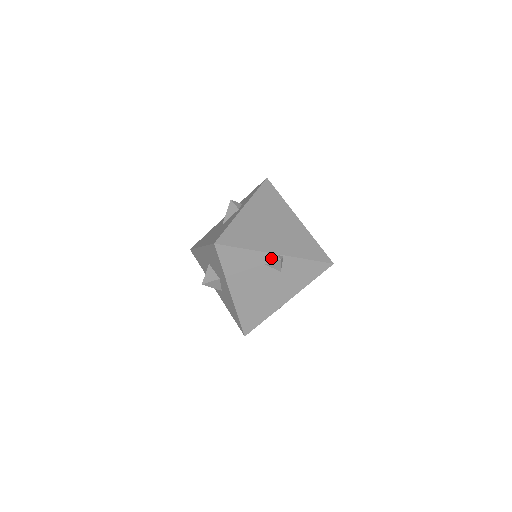
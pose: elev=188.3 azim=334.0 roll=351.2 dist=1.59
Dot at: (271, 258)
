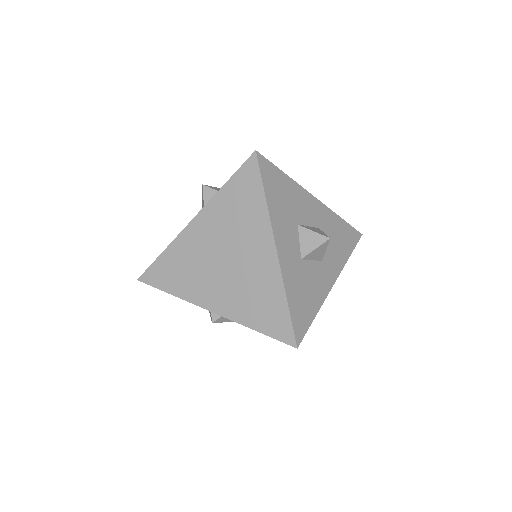
Dot at: occluded
